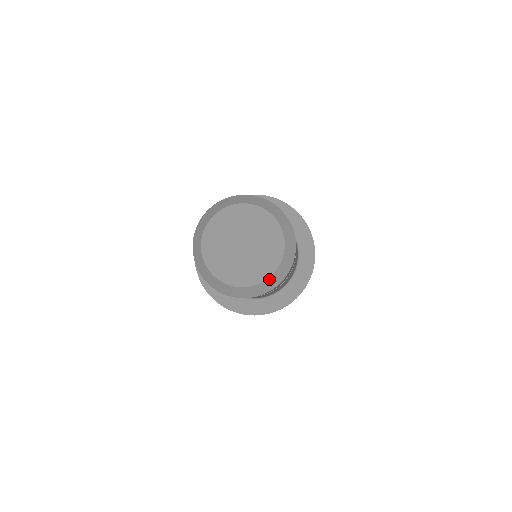
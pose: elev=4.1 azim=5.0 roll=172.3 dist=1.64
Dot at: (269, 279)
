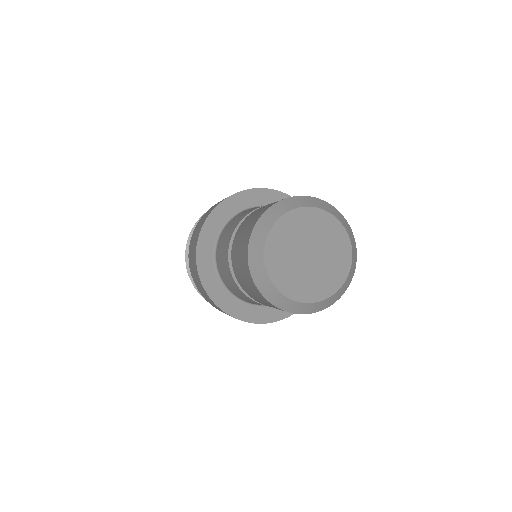
Dot at: (352, 256)
